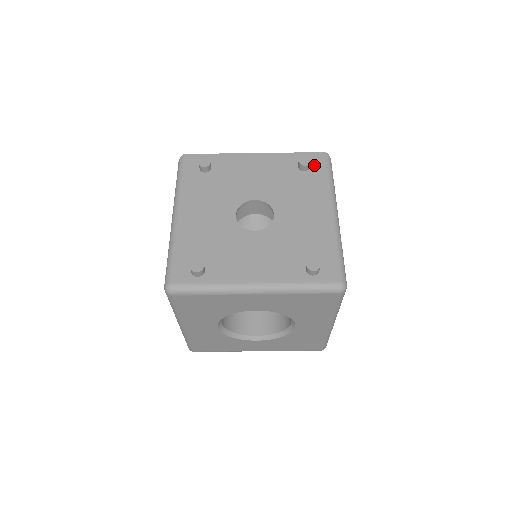
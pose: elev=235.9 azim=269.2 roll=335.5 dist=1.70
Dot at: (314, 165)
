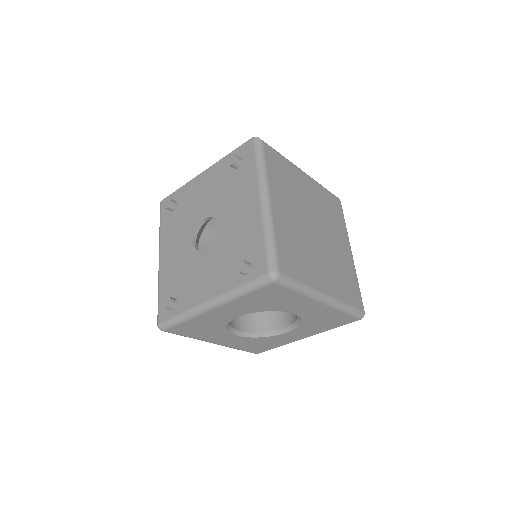
Dot at: (245, 157)
